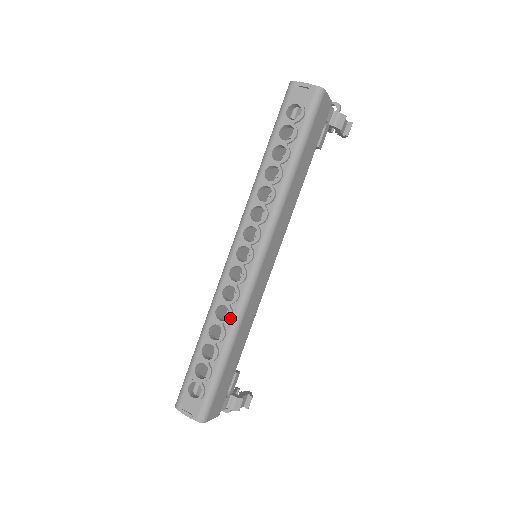
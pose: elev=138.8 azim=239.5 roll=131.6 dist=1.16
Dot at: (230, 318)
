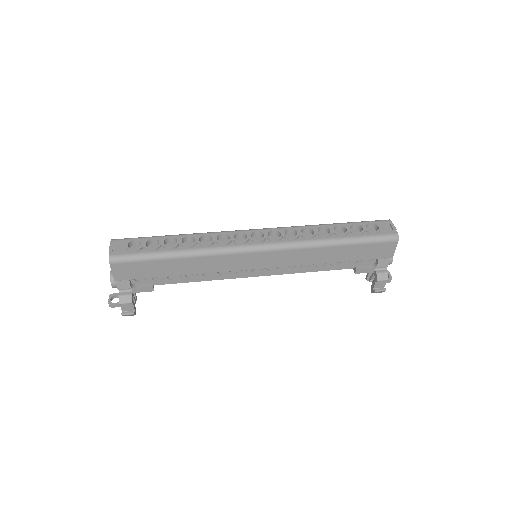
Dot at: (205, 245)
